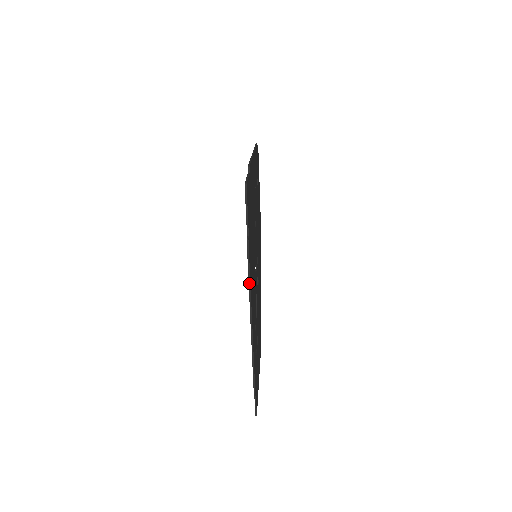
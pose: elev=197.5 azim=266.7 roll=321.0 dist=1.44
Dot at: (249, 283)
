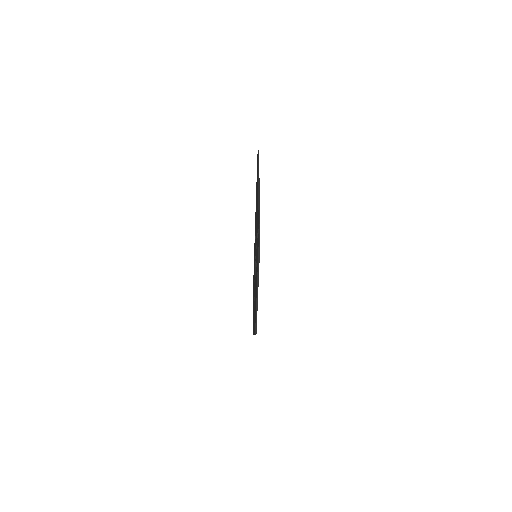
Dot at: (258, 171)
